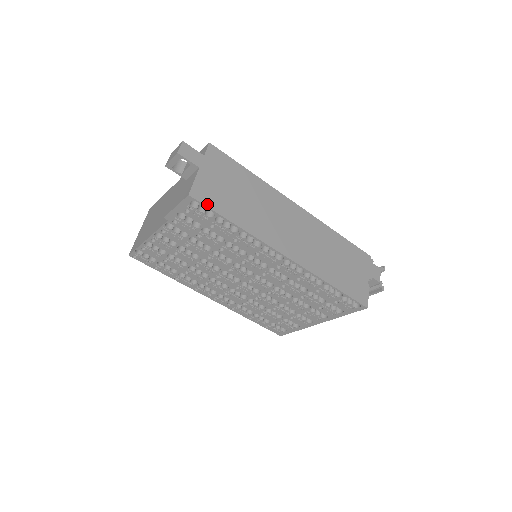
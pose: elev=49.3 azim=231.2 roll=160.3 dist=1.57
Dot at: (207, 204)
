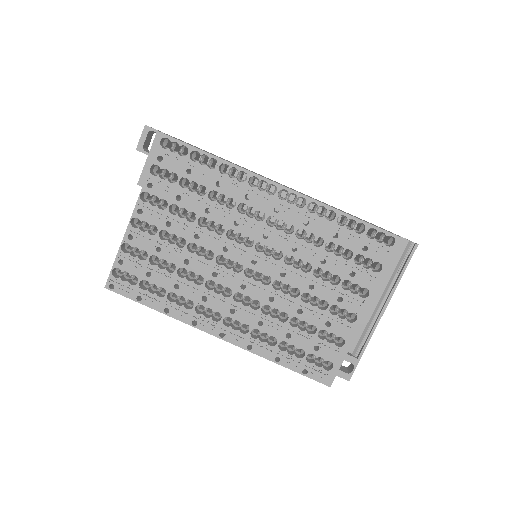
Dot at: (178, 140)
